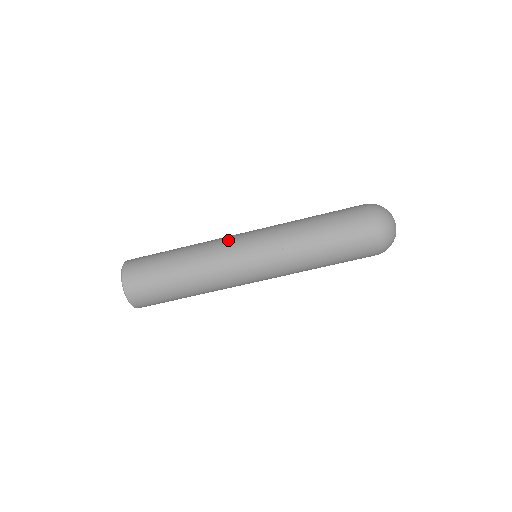
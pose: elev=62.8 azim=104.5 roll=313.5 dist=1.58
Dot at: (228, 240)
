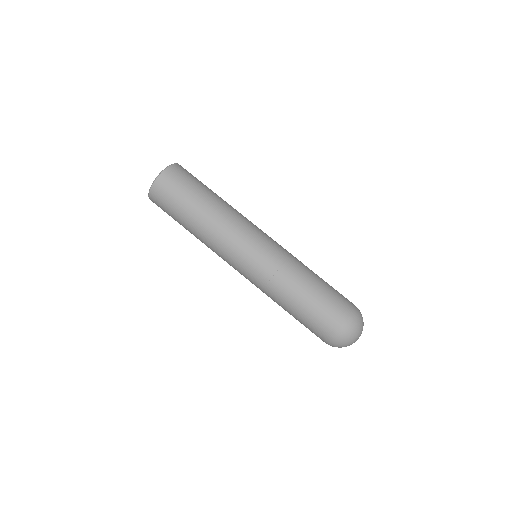
Dot at: (255, 225)
